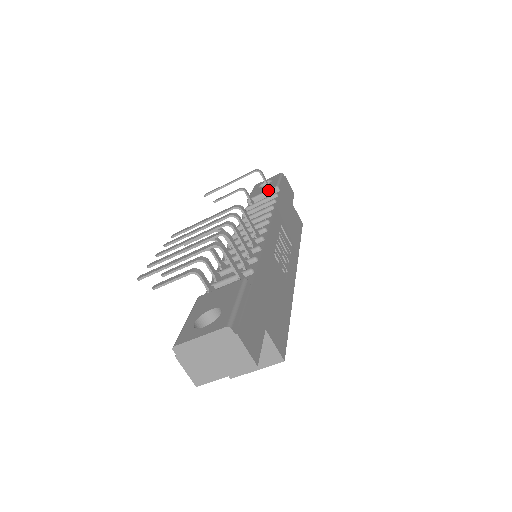
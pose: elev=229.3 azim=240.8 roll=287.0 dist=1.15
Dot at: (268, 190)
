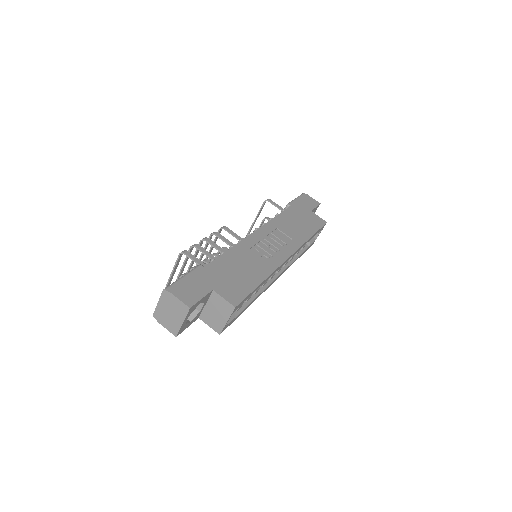
Dot at: occluded
